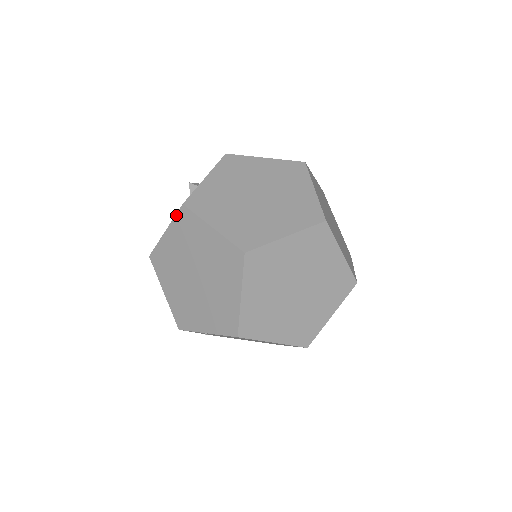
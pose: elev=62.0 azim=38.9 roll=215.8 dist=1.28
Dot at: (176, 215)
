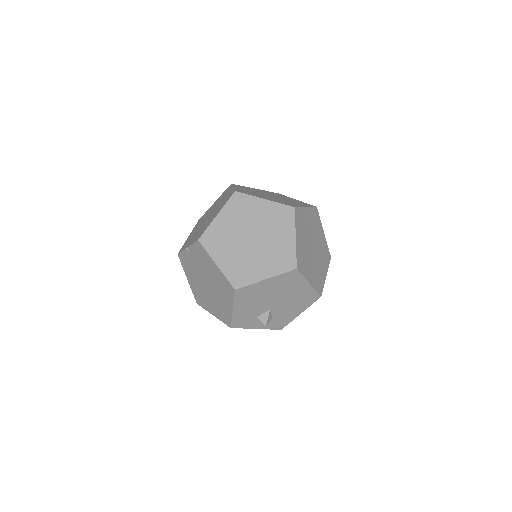
Dot at: occluded
